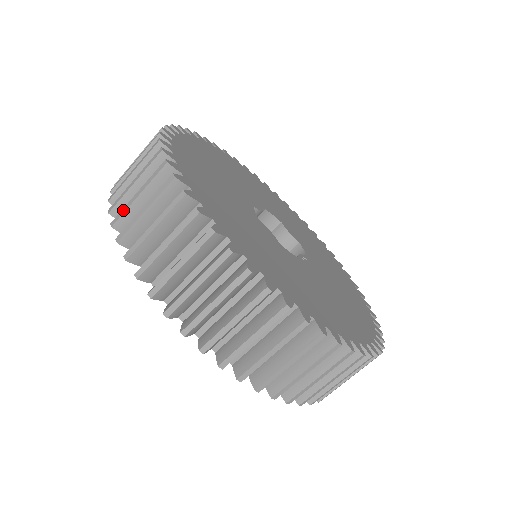
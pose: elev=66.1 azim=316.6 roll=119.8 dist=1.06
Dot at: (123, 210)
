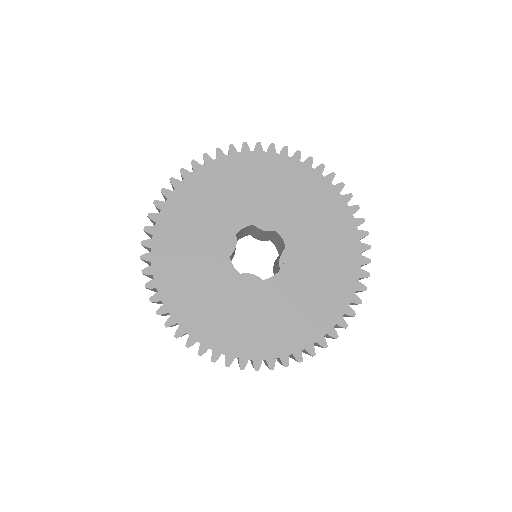
Dot at: occluded
